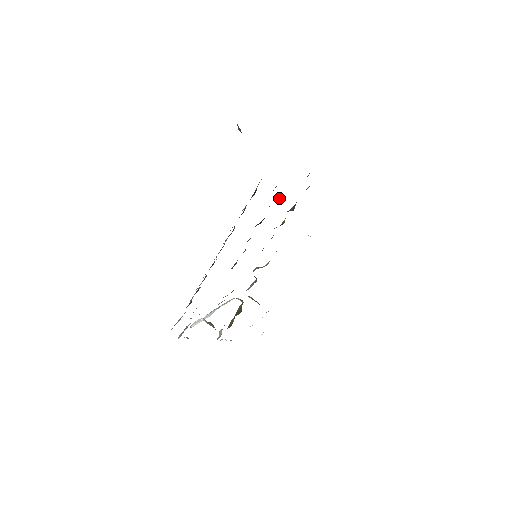
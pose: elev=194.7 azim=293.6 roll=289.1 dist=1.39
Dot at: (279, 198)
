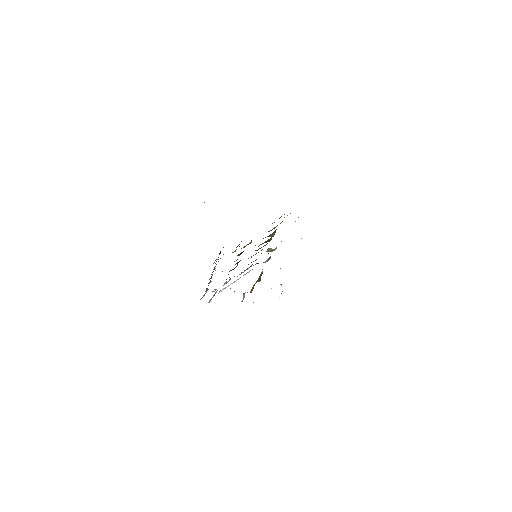
Dot at: occluded
